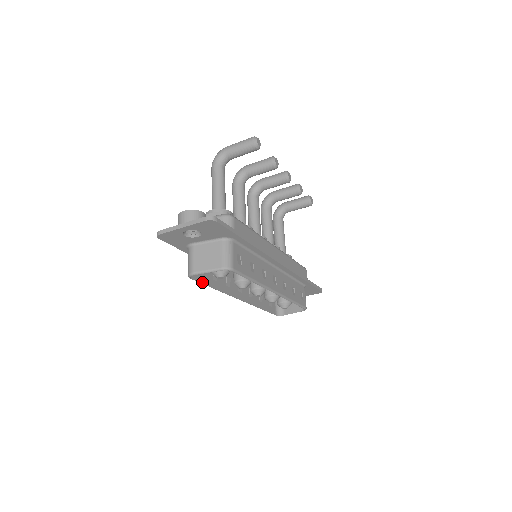
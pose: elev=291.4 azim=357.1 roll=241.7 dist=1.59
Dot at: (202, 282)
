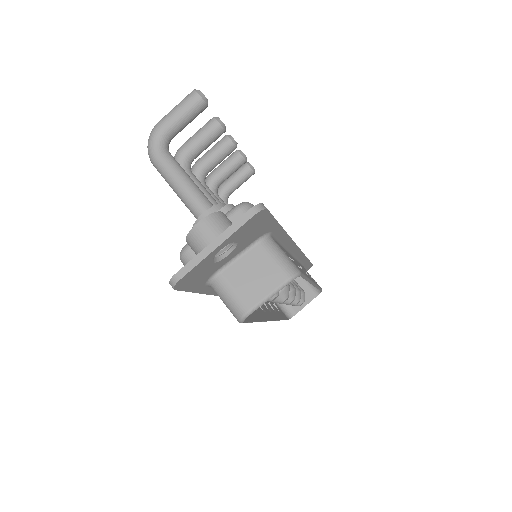
Dot at: (248, 320)
